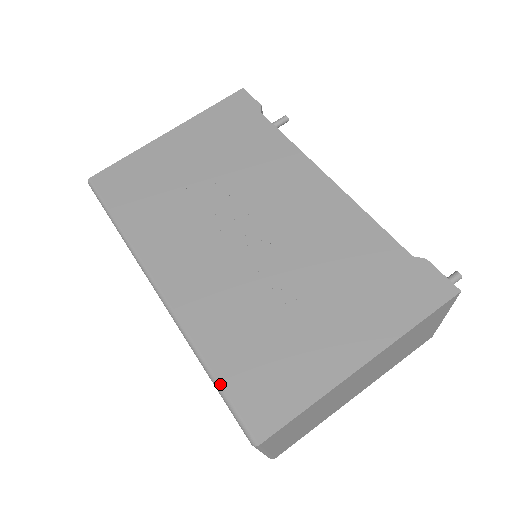
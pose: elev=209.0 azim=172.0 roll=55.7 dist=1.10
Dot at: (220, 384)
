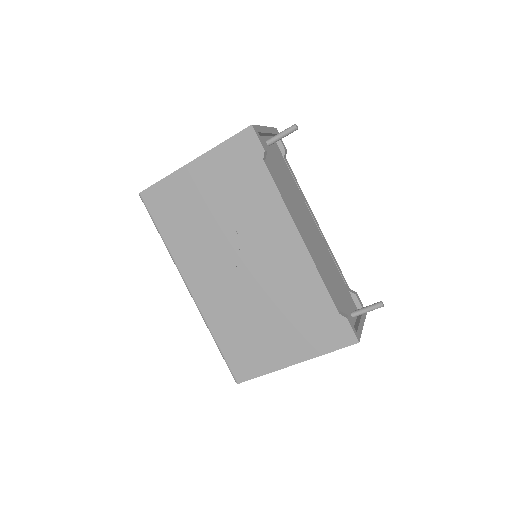
Dot at: (222, 353)
